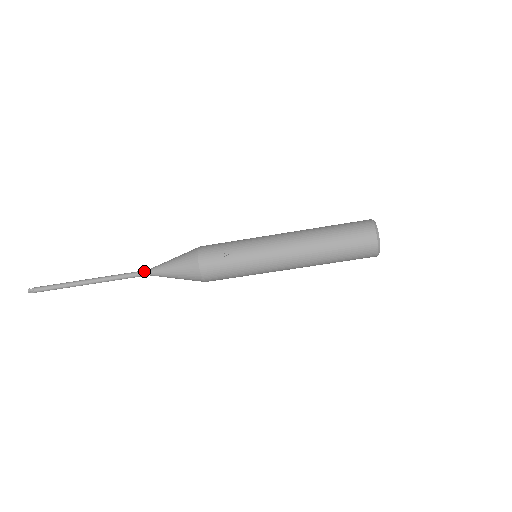
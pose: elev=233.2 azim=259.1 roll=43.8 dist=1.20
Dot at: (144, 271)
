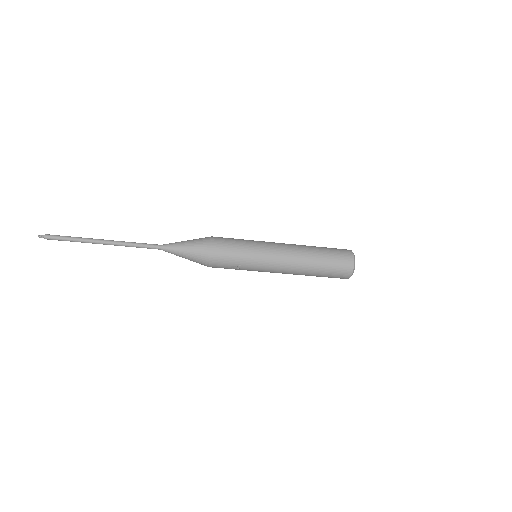
Dot at: (157, 248)
